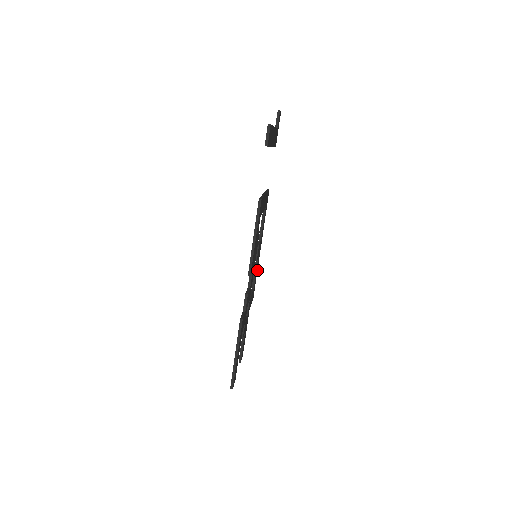
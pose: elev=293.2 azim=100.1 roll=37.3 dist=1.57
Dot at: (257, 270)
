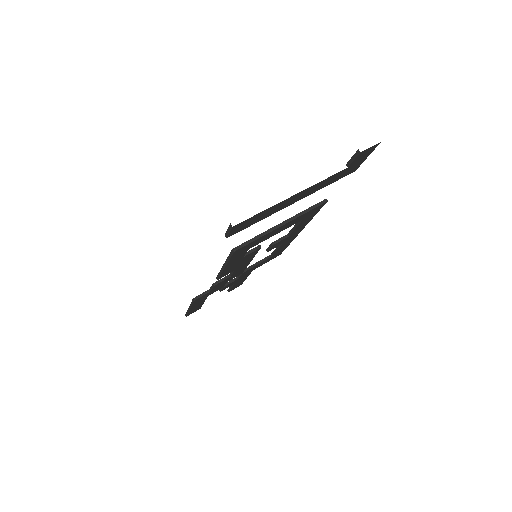
Dot at: occluded
